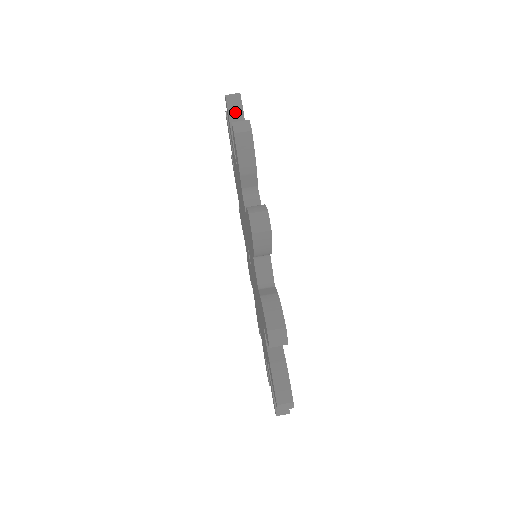
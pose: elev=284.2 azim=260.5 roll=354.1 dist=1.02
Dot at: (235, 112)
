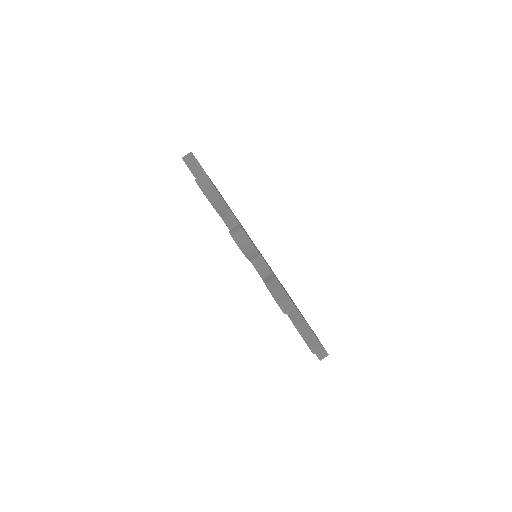
Dot at: occluded
